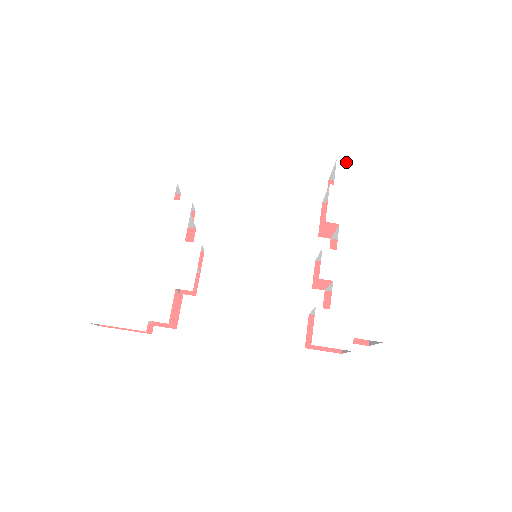
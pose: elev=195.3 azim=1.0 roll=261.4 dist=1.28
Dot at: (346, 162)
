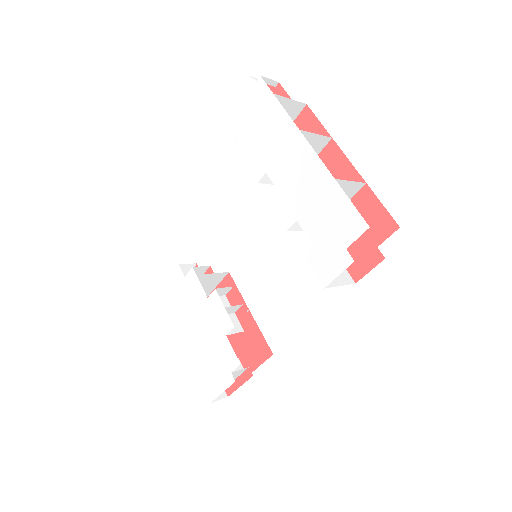
Dot at: (234, 123)
